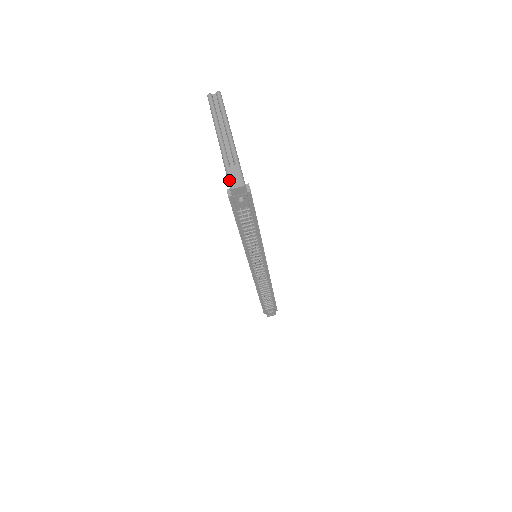
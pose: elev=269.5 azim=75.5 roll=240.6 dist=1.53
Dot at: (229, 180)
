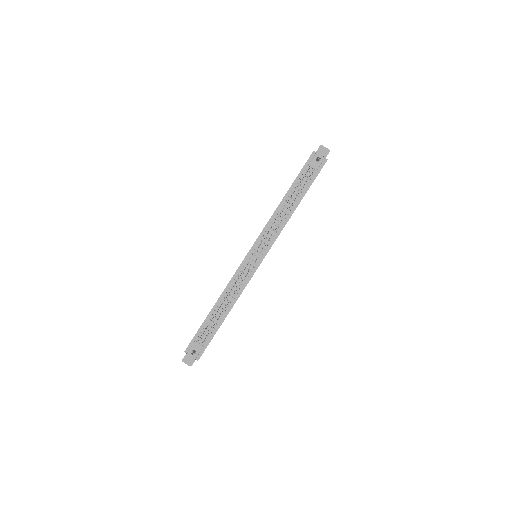
Dot at: occluded
